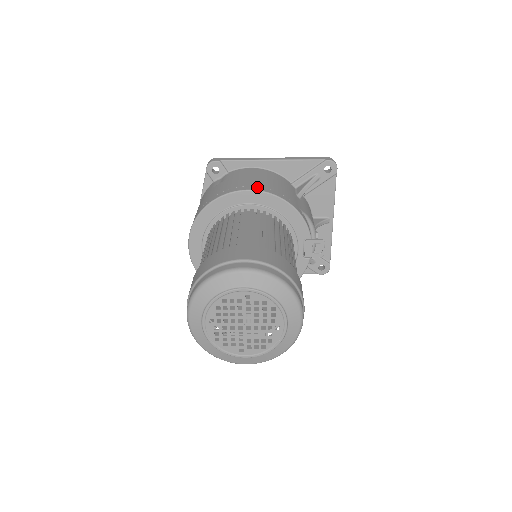
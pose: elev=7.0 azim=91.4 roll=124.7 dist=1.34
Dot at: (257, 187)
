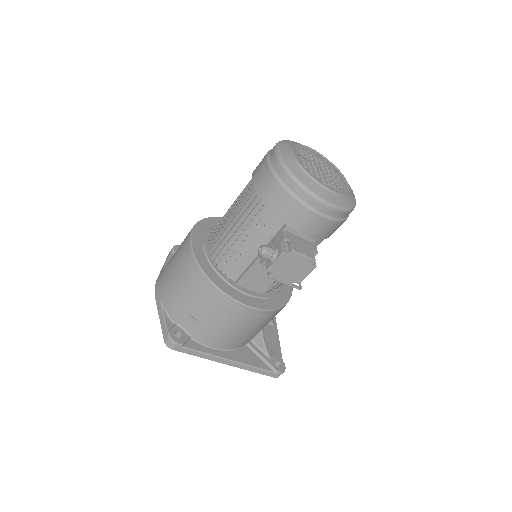
Dot at: occluded
